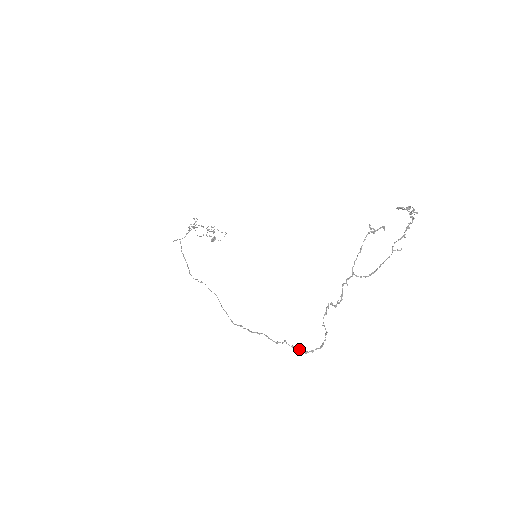
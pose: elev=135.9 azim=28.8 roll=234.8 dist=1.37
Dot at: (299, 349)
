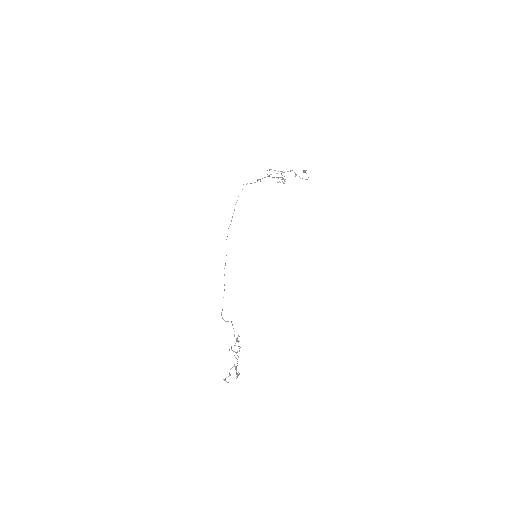
Dot at: occluded
